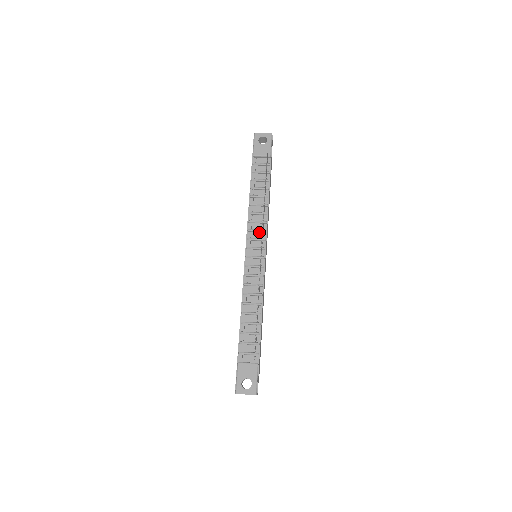
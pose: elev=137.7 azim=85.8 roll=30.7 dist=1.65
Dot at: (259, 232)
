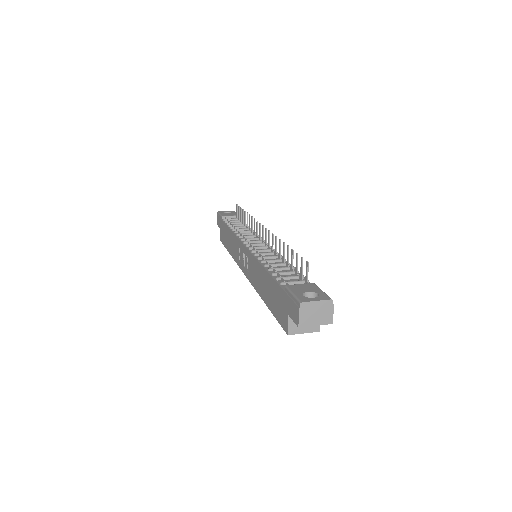
Dot at: (252, 237)
